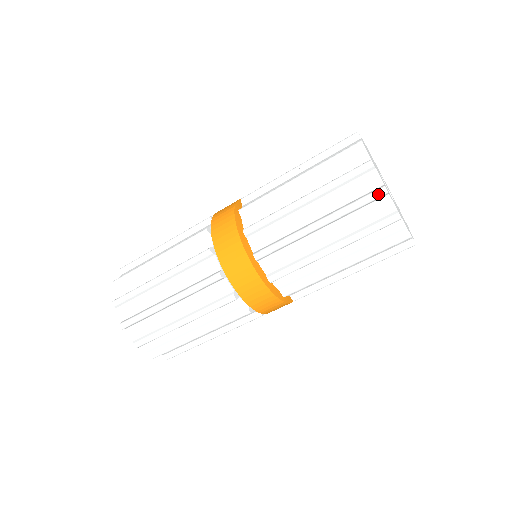
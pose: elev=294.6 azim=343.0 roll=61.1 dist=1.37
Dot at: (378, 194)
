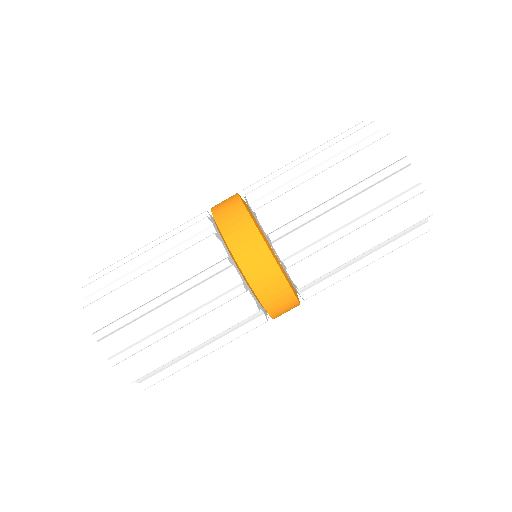
Dot at: (417, 193)
